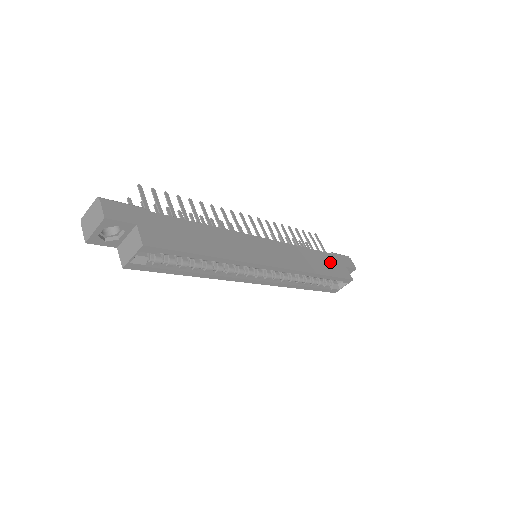
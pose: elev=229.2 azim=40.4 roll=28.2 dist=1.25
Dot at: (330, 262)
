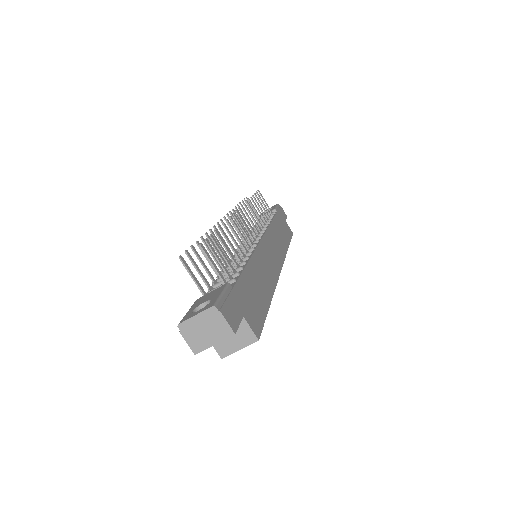
Dot at: (282, 225)
